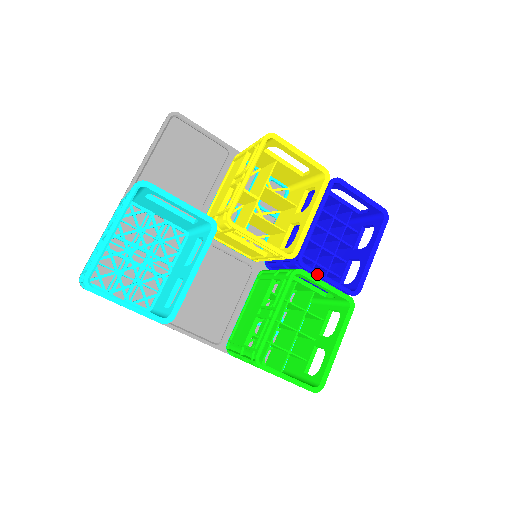
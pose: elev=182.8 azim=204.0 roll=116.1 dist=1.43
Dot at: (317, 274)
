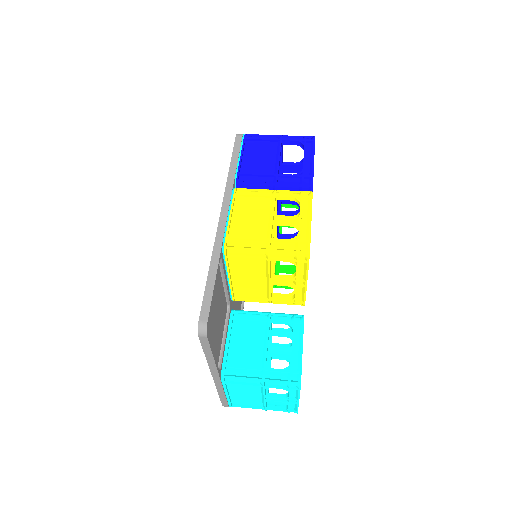
Dot at: occluded
